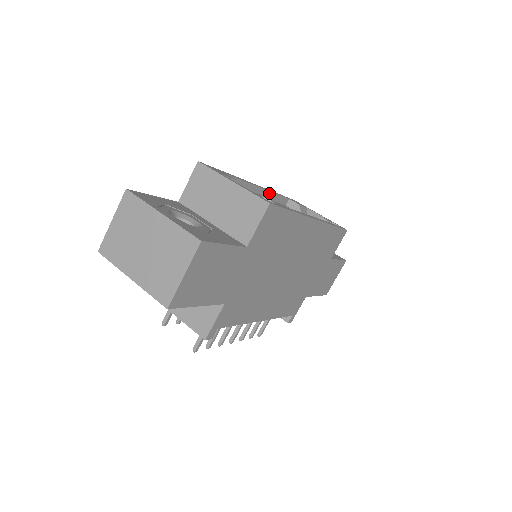
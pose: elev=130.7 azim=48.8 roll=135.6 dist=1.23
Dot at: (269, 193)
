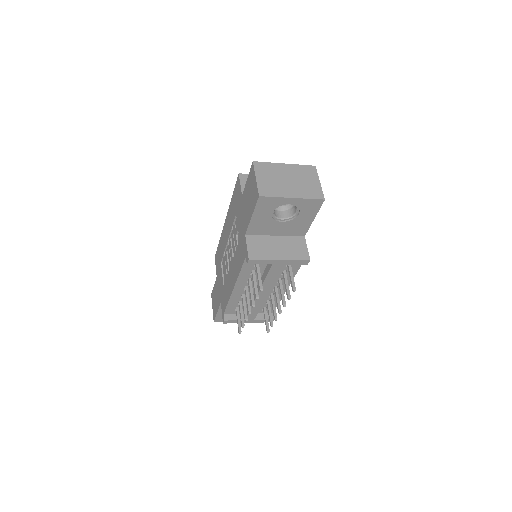
Dot at: occluded
